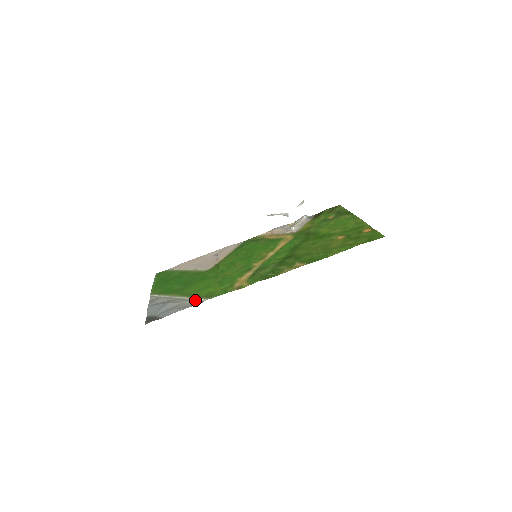
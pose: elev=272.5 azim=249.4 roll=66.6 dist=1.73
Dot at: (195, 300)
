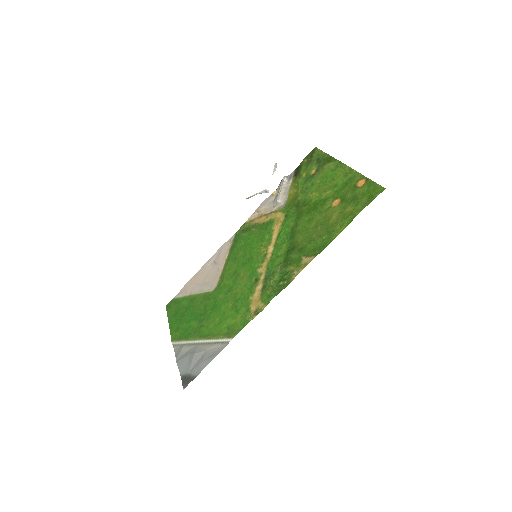
Dot at: (219, 343)
